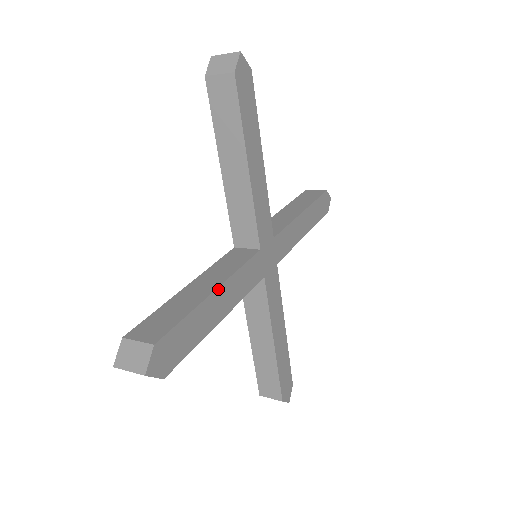
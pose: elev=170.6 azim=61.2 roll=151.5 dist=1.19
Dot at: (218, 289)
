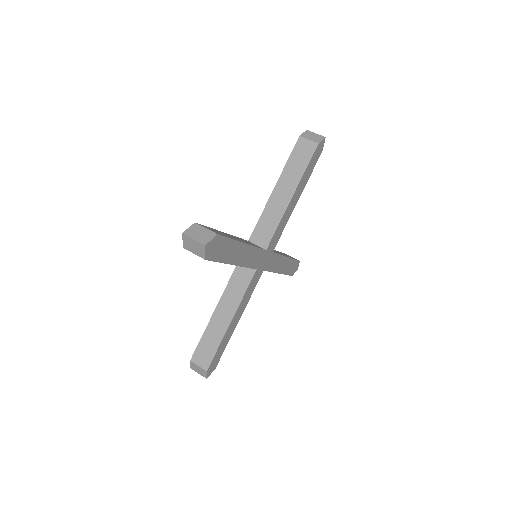
Dot at: (232, 319)
